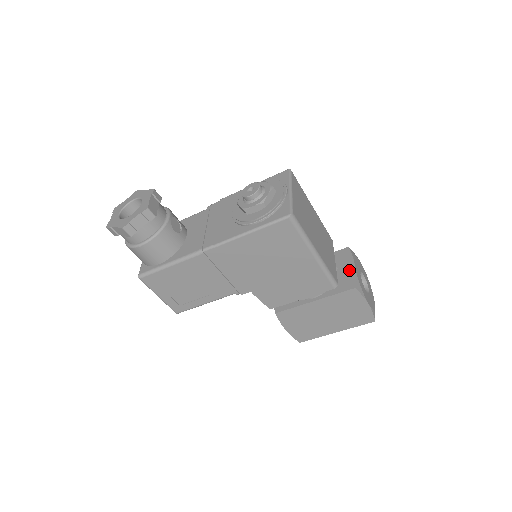
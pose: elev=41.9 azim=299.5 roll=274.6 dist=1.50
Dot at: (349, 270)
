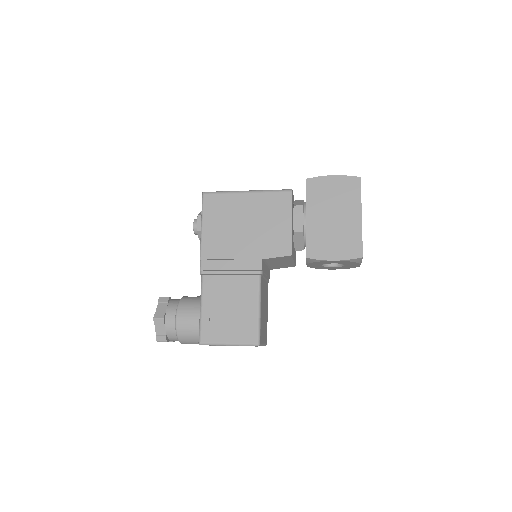
Dot at: occluded
